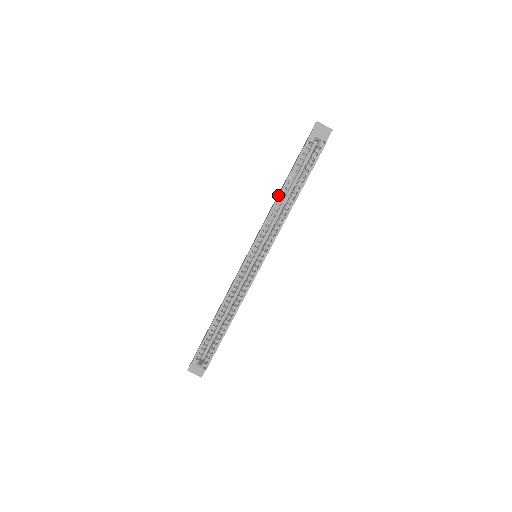
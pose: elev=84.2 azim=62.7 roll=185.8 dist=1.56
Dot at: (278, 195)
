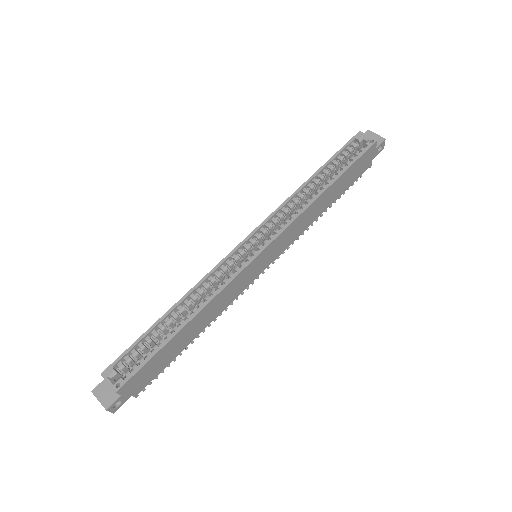
Dot at: (305, 182)
